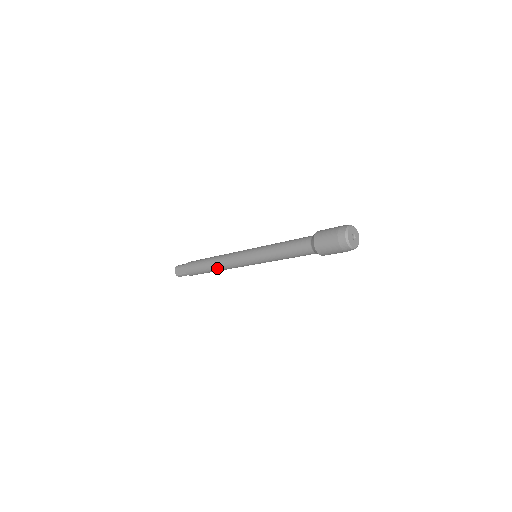
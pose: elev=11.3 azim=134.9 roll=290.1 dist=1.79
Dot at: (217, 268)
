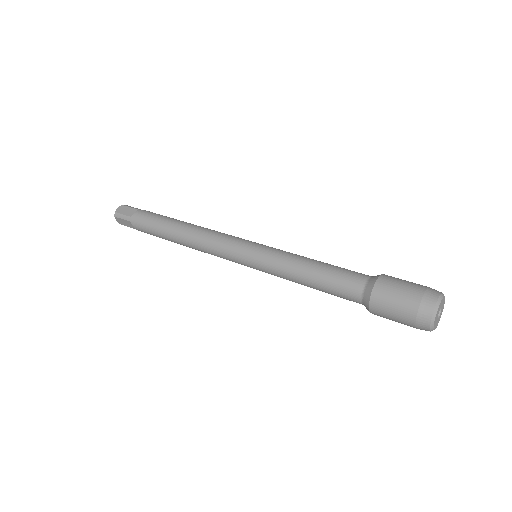
Dot at: (189, 247)
